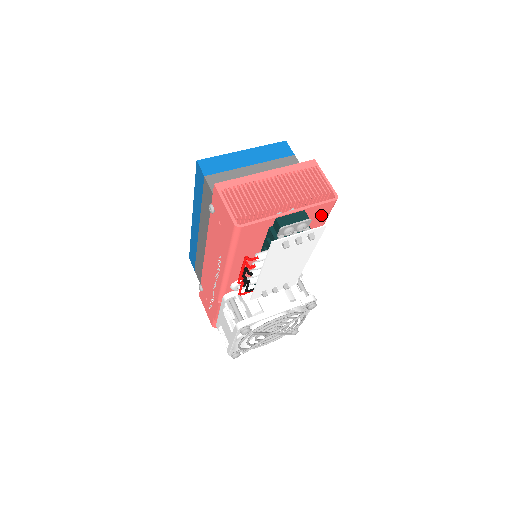
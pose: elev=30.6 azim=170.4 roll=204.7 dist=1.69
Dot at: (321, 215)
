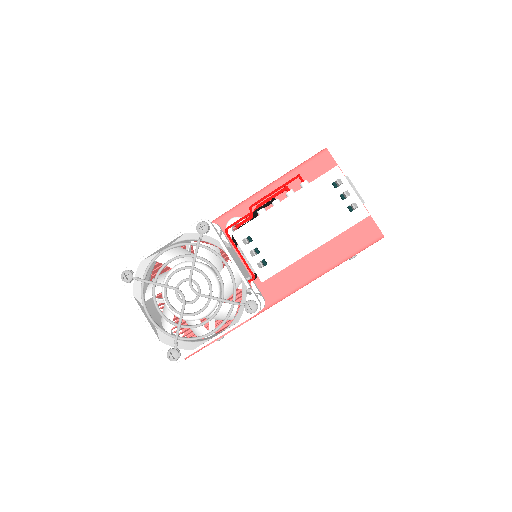
Dot at: (359, 237)
